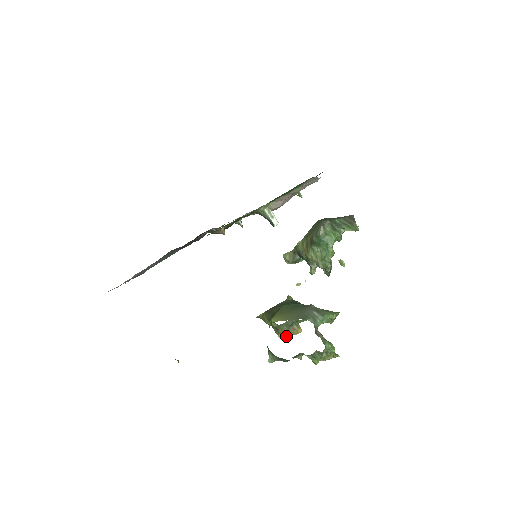
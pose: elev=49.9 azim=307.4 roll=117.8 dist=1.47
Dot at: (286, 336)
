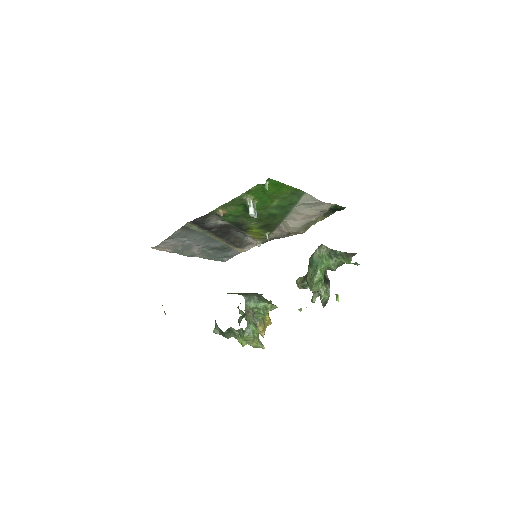
Dot at: occluded
